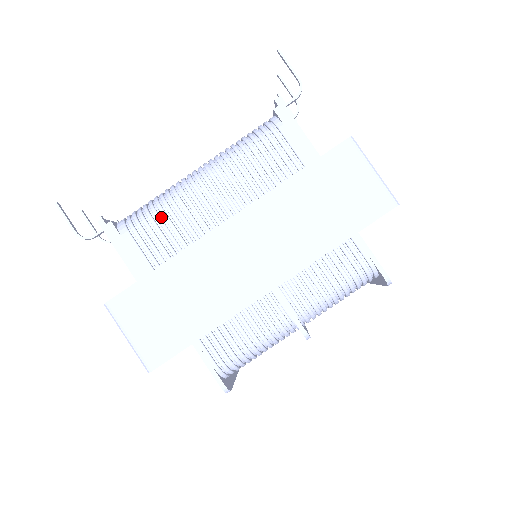
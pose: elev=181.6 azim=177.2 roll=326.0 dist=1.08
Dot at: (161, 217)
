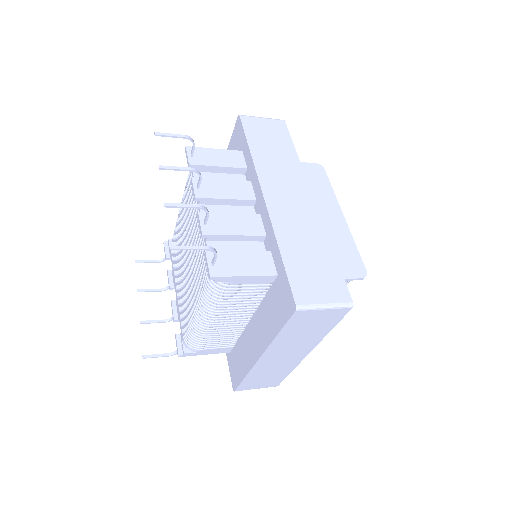
Dot at: (207, 338)
